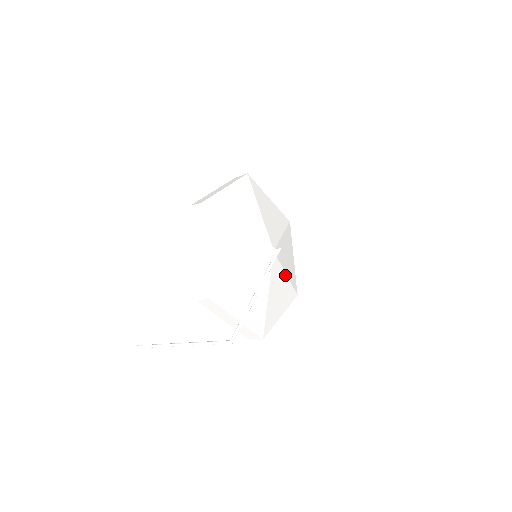
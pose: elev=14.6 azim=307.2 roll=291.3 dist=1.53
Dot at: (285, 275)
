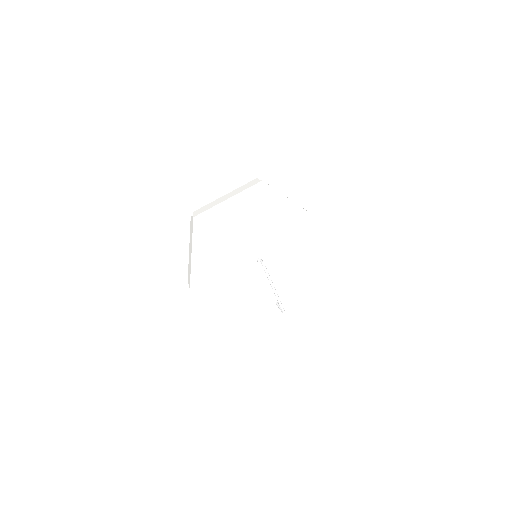
Dot at: (289, 241)
